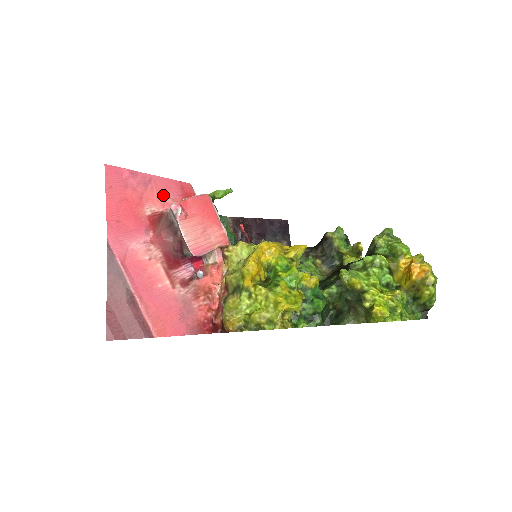
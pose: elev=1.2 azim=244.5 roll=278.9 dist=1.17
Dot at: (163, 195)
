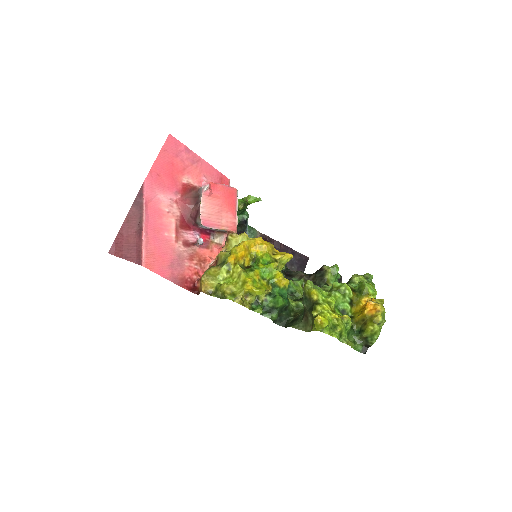
Dot at: (203, 176)
